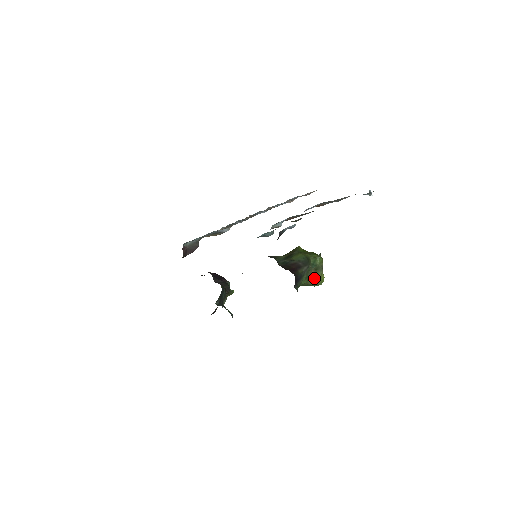
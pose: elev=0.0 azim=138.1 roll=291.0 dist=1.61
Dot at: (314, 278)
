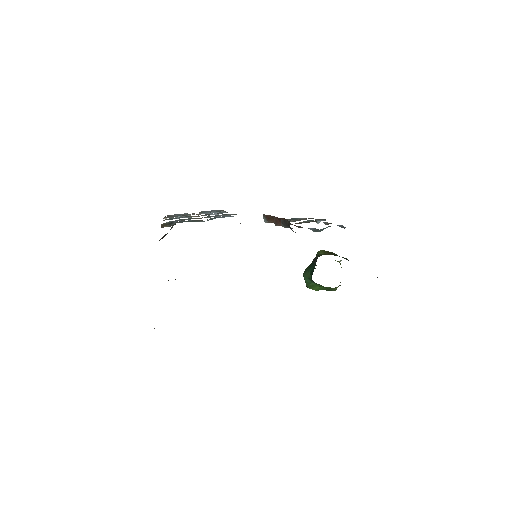
Dot at: (340, 282)
